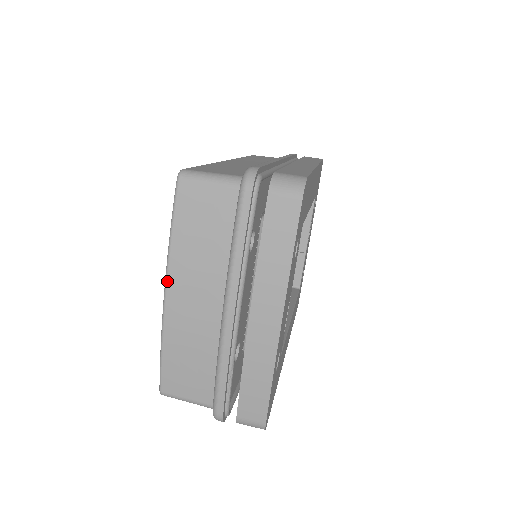
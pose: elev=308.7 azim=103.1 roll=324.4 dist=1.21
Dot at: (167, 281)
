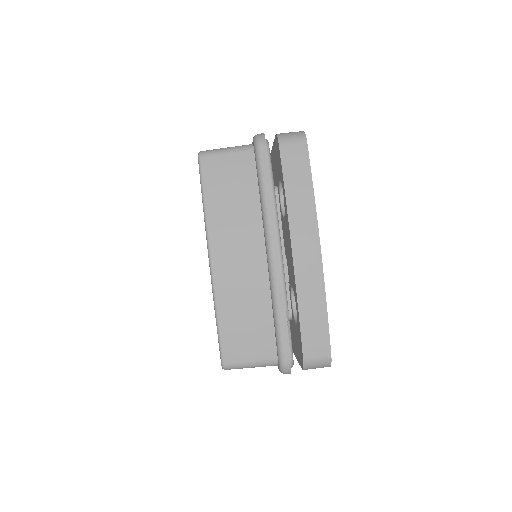
Dot at: (210, 246)
